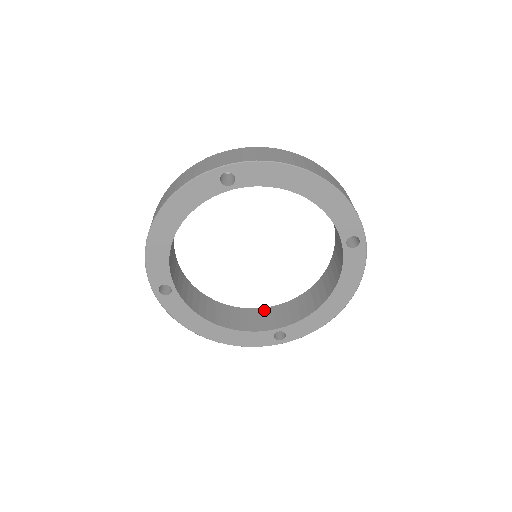
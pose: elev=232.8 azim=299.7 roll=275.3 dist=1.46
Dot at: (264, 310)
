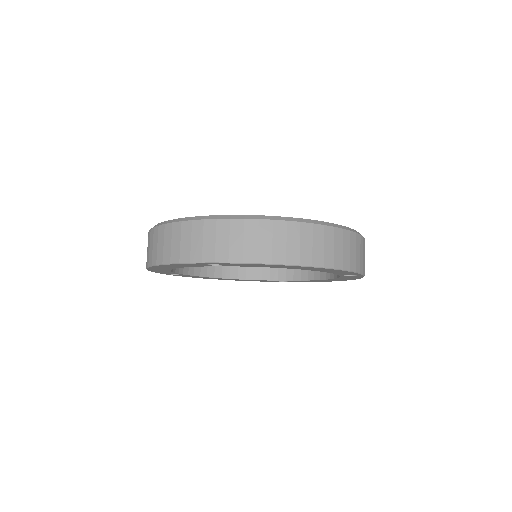
Dot at: occluded
